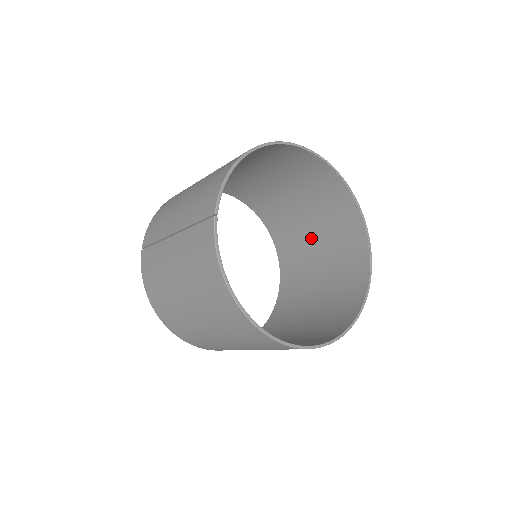
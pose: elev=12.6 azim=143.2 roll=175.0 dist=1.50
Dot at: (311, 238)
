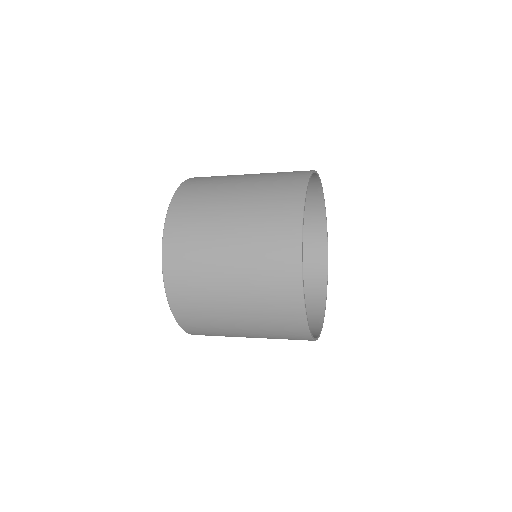
Dot at: occluded
